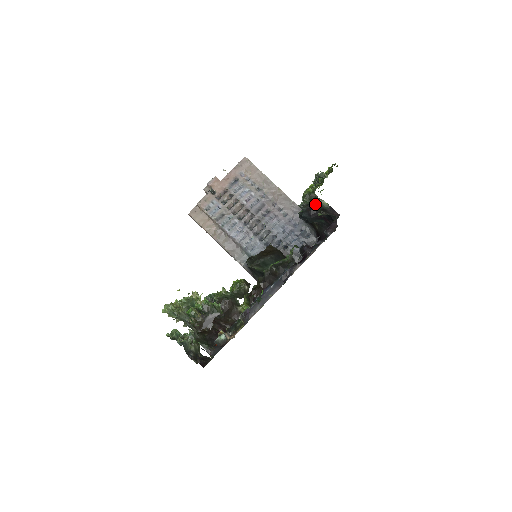
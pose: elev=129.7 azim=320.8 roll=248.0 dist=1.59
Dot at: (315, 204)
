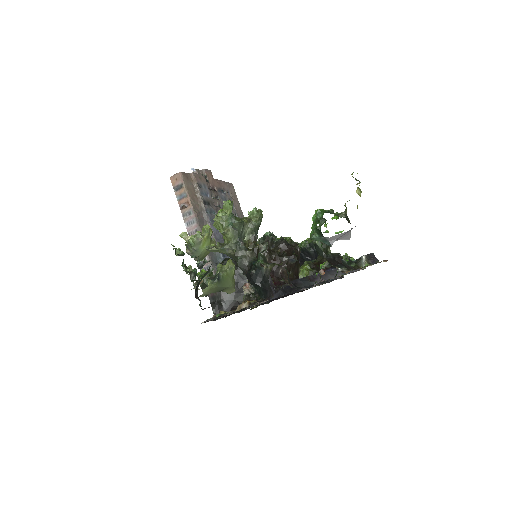
Dot at: (325, 249)
